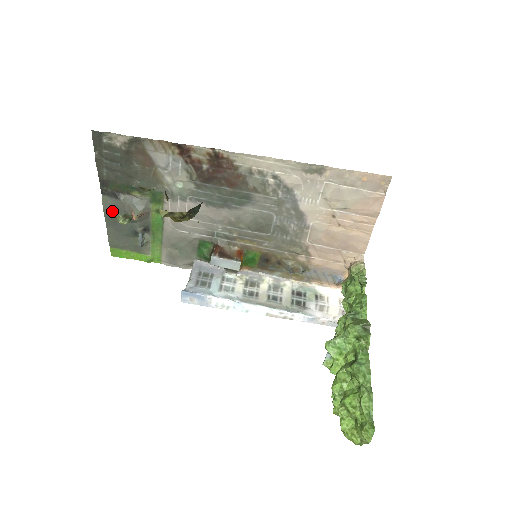
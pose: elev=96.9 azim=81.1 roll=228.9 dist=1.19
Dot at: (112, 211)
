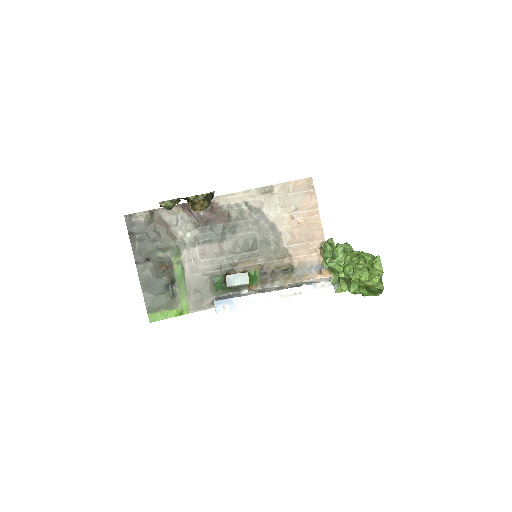
Dot at: (146, 275)
